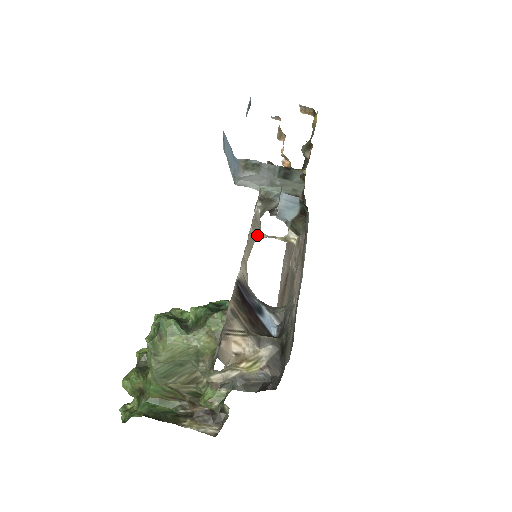
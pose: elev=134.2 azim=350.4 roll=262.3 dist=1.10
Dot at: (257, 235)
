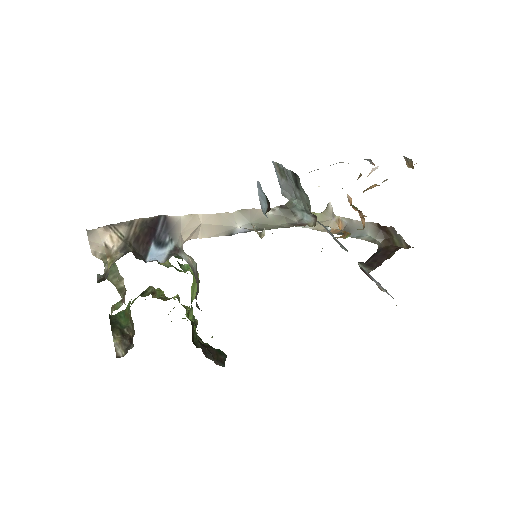
Dot at: (244, 222)
